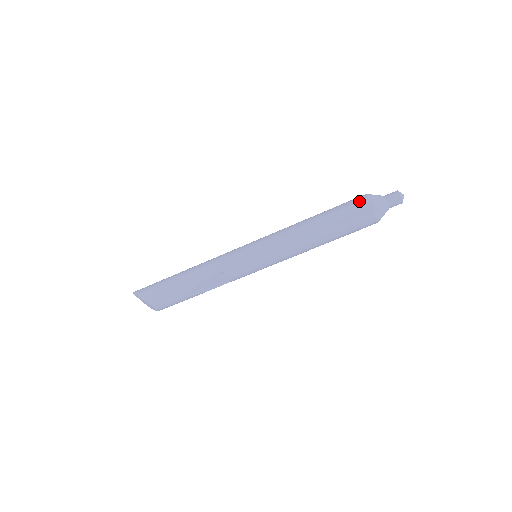
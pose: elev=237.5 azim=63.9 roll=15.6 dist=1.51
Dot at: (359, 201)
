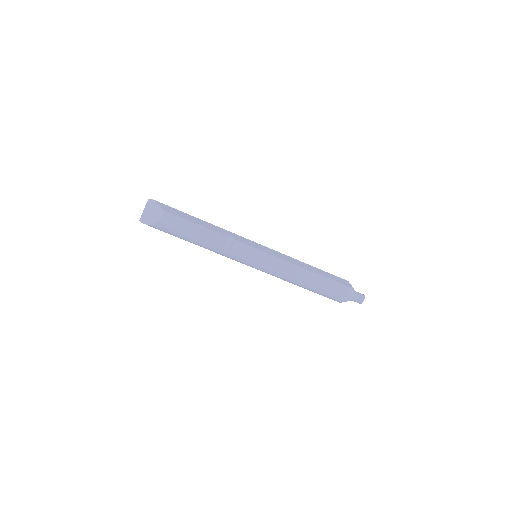
Dot at: occluded
